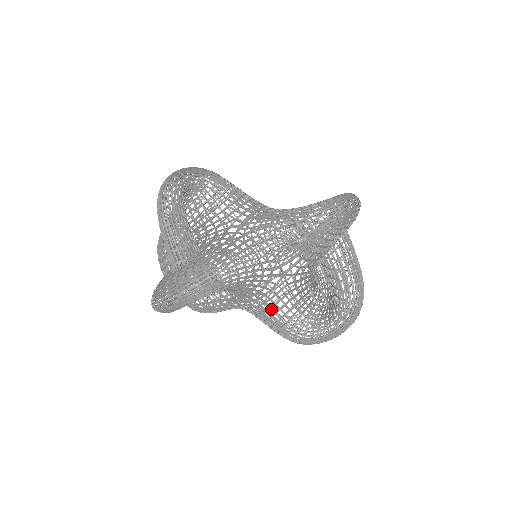
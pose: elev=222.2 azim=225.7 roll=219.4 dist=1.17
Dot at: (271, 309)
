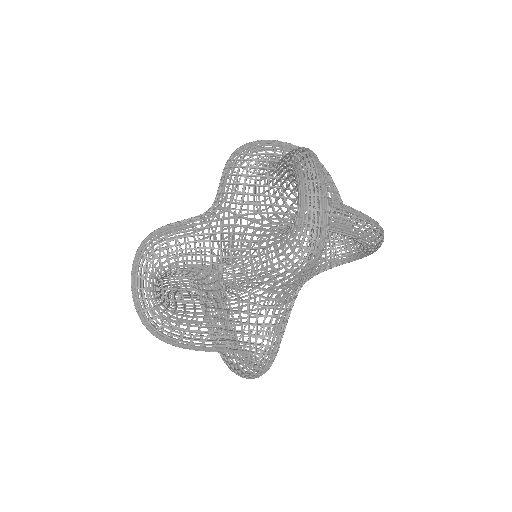
Dot at: occluded
